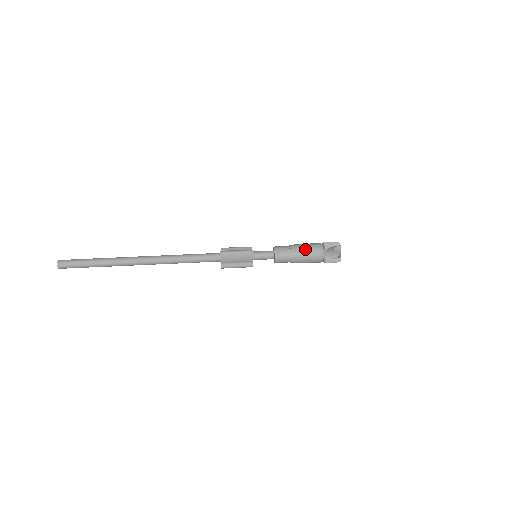
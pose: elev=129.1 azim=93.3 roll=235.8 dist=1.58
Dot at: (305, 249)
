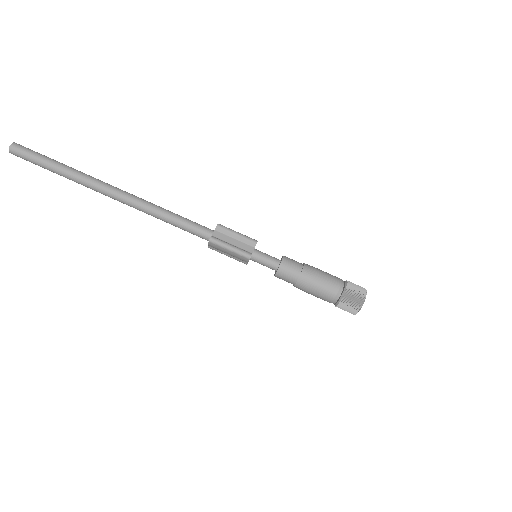
Dot at: (316, 287)
